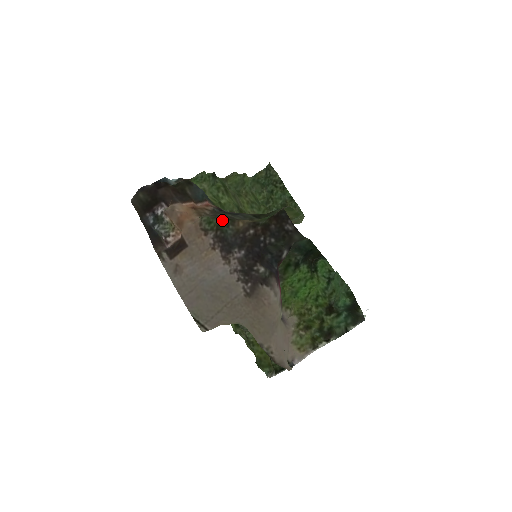
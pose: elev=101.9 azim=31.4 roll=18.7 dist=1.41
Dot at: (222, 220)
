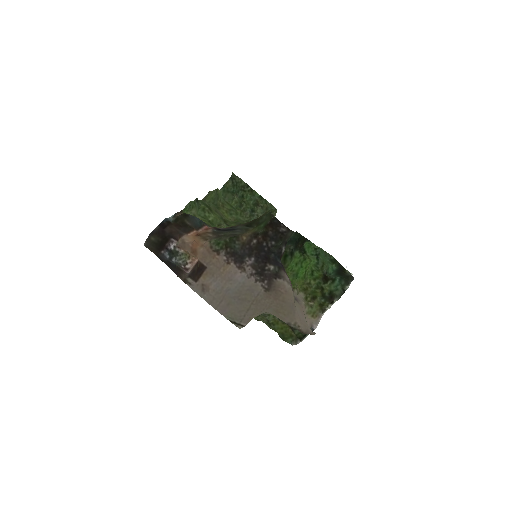
Dot at: (228, 239)
